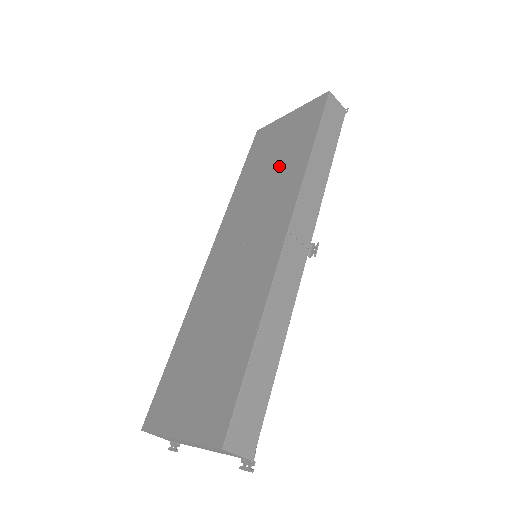
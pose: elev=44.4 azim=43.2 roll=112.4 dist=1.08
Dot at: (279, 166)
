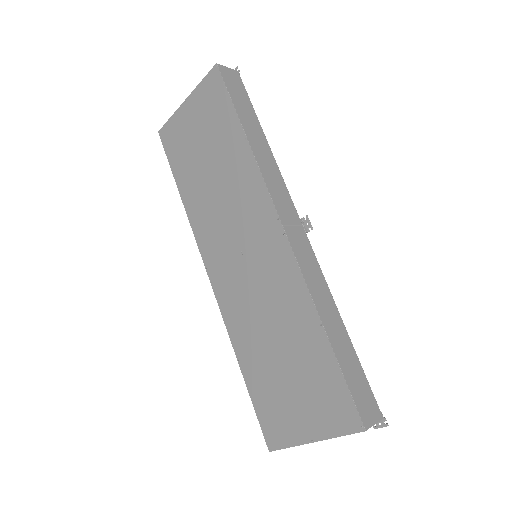
Dot at: (219, 164)
